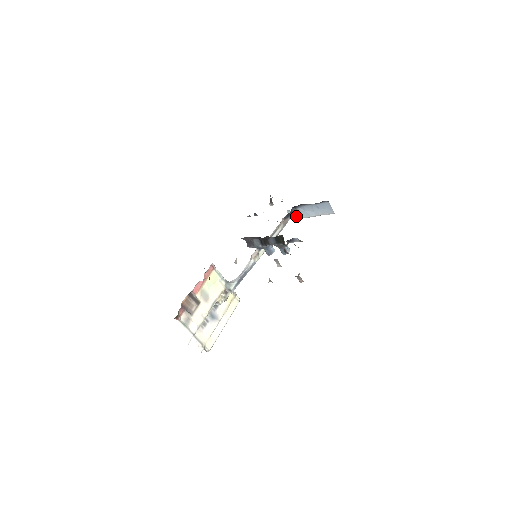
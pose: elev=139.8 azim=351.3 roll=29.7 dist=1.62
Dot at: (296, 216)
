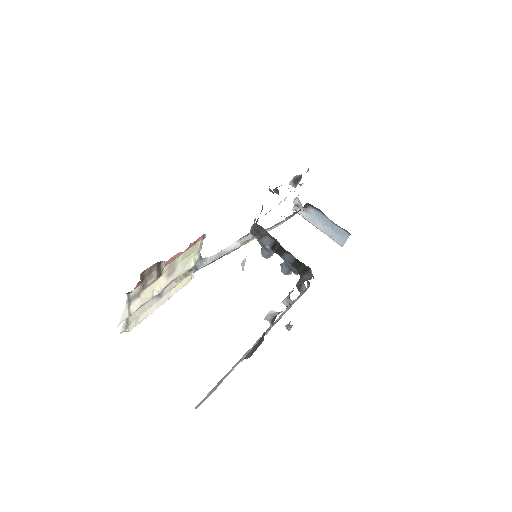
Dot at: occluded
